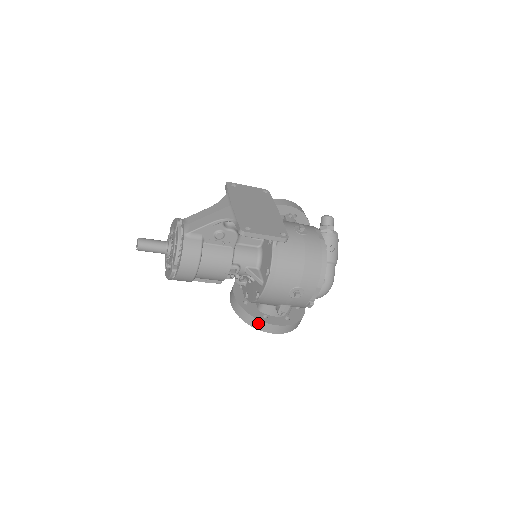
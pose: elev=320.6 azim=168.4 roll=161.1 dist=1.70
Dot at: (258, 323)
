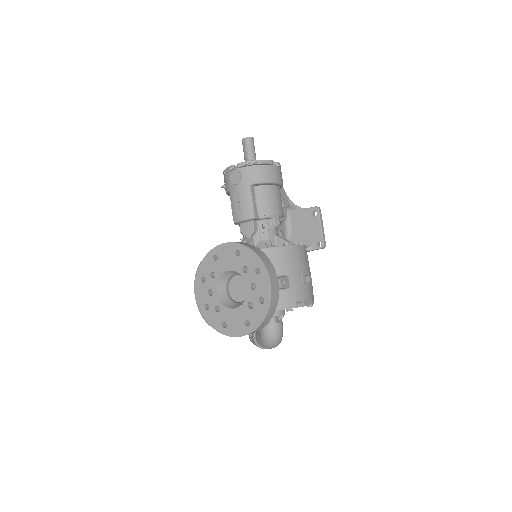
Dot at: (267, 261)
